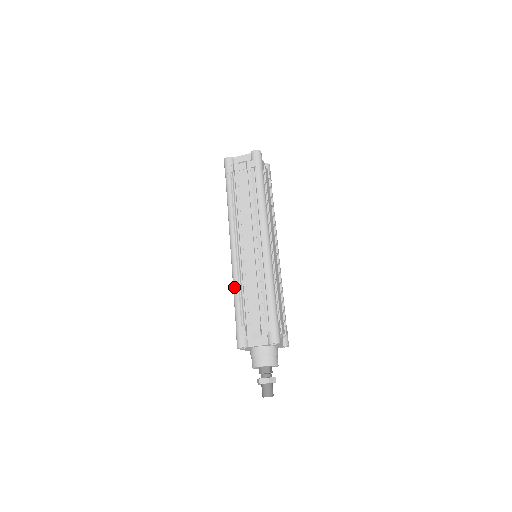
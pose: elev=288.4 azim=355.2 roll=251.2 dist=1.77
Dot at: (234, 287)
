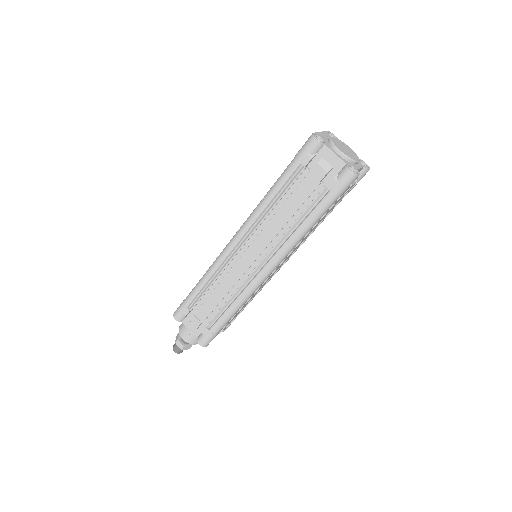
Dot at: (206, 275)
